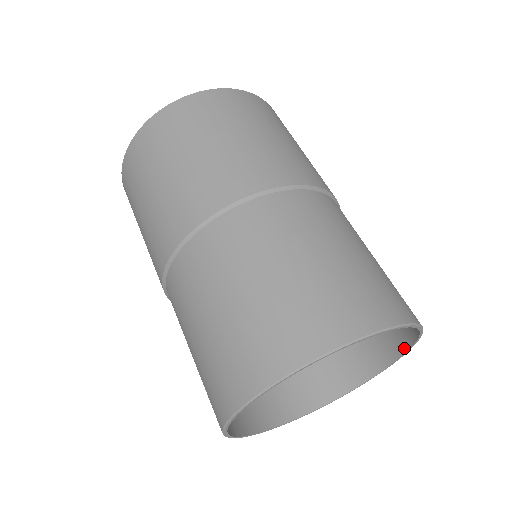
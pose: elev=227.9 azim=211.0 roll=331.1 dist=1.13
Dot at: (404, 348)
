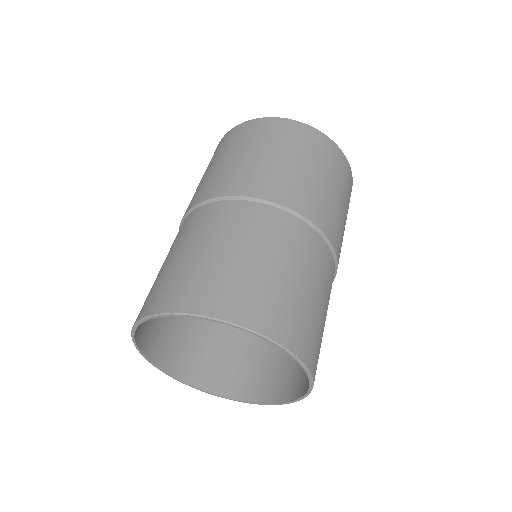
Dot at: (277, 342)
